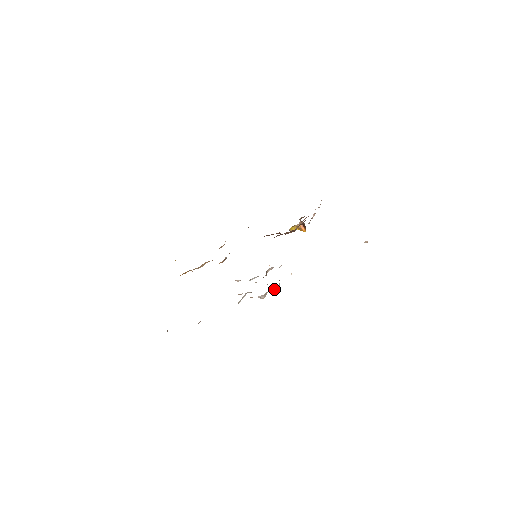
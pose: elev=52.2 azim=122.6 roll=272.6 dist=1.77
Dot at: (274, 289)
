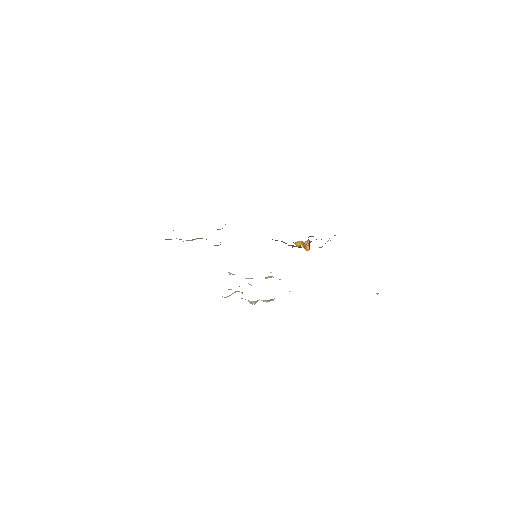
Dot at: (268, 300)
